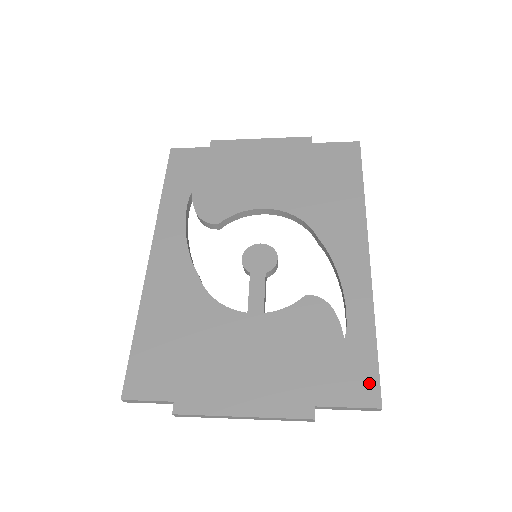
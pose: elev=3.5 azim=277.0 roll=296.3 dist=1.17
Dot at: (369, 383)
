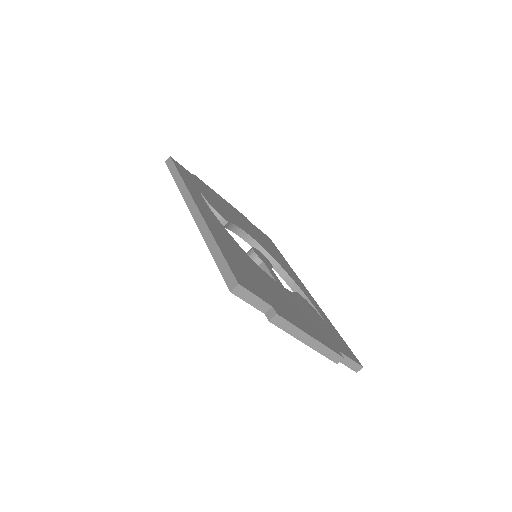
Dot at: (351, 352)
